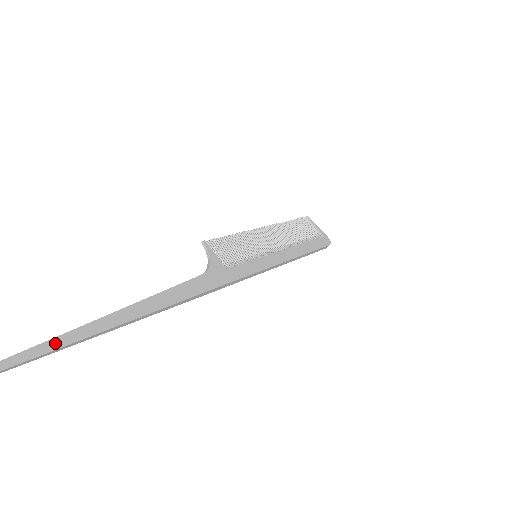
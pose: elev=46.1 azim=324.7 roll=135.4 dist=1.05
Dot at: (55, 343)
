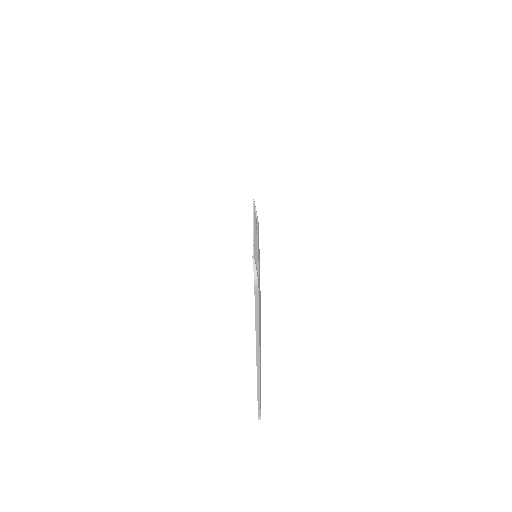
Dot at: (260, 375)
